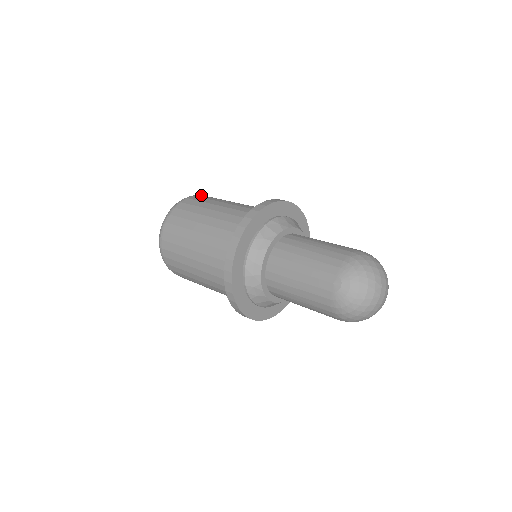
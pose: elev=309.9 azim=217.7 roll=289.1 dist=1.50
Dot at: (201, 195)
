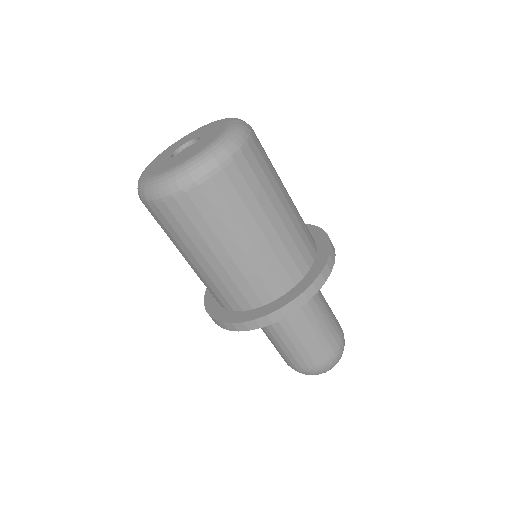
Dot at: (243, 155)
